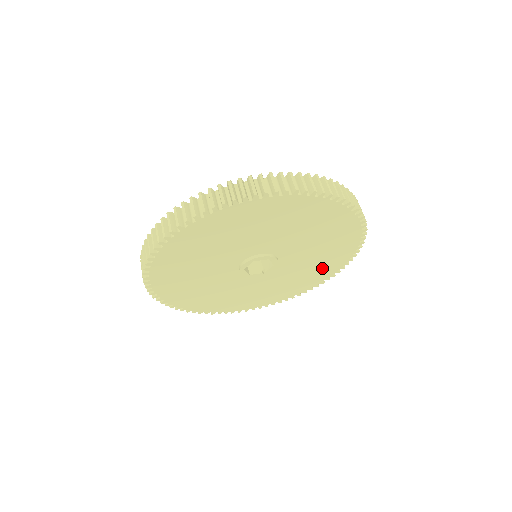
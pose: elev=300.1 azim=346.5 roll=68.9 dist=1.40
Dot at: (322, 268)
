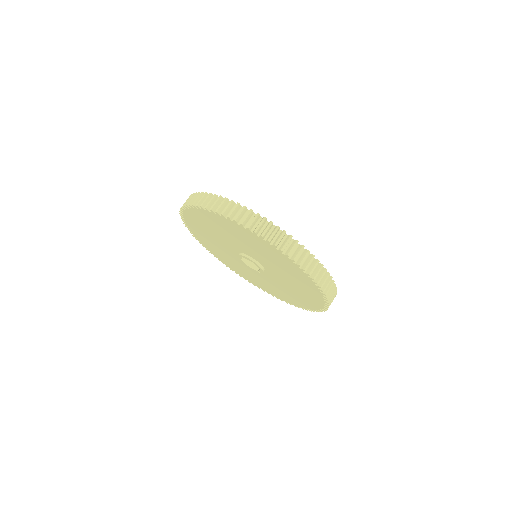
Dot at: (307, 296)
